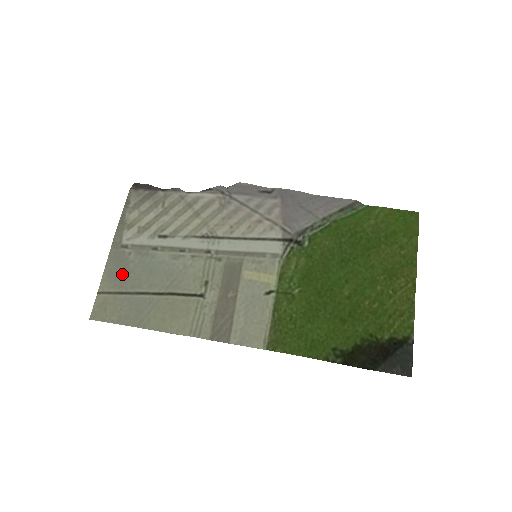
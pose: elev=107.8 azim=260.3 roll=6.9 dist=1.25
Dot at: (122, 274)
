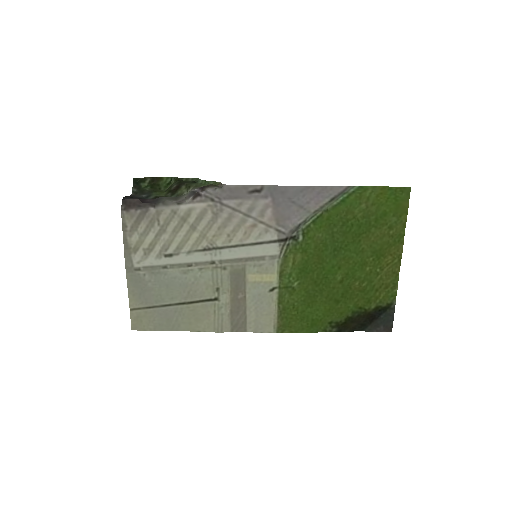
Dot at: (144, 293)
